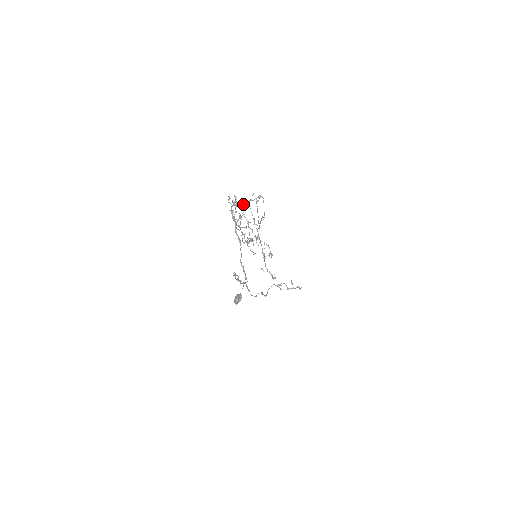
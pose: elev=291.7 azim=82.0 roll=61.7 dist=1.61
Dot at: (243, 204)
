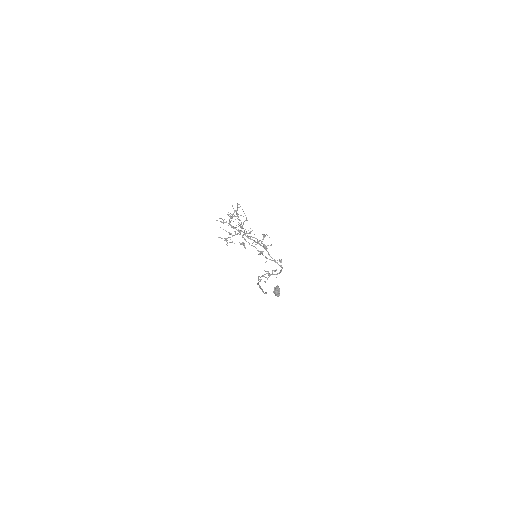
Dot at: (232, 218)
